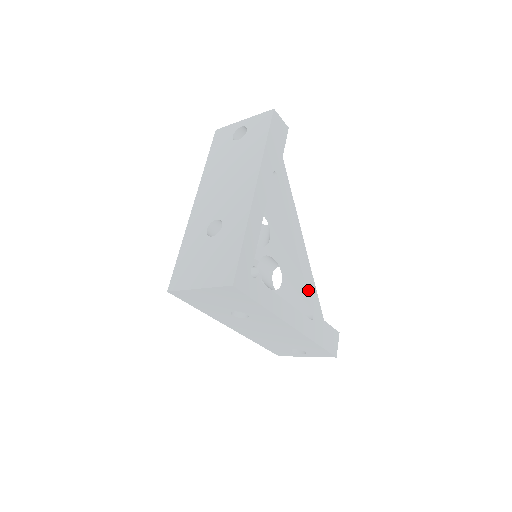
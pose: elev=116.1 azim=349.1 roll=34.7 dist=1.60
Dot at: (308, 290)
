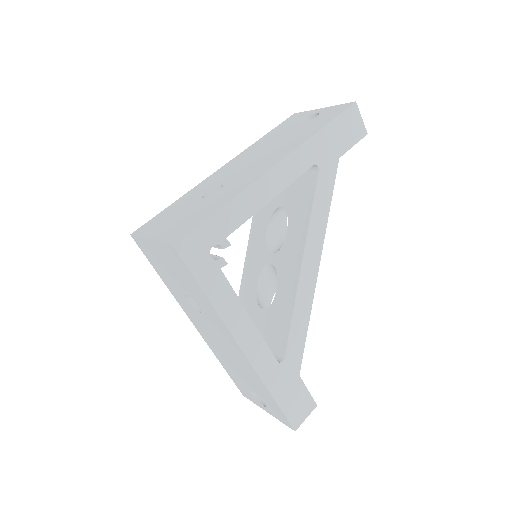
Dot at: (293, 325)
